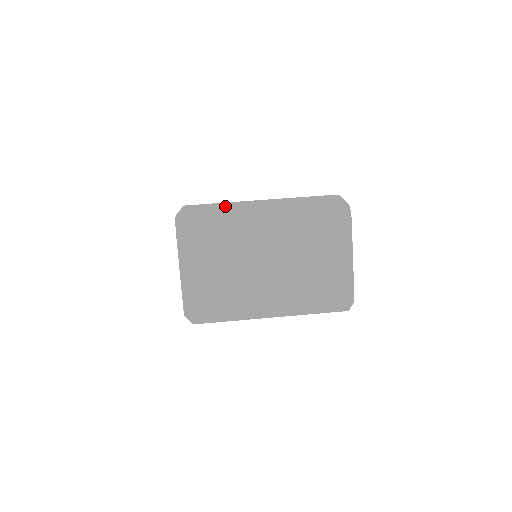
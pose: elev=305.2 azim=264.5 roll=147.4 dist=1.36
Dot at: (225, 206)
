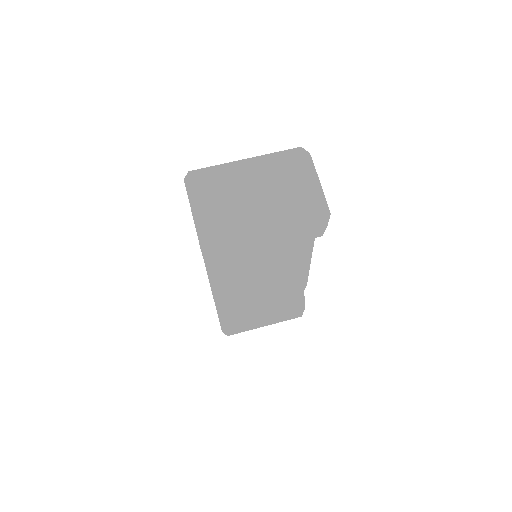
Dot at: occluded
